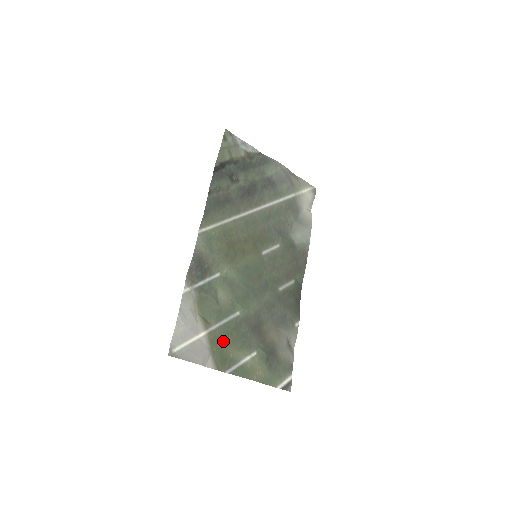
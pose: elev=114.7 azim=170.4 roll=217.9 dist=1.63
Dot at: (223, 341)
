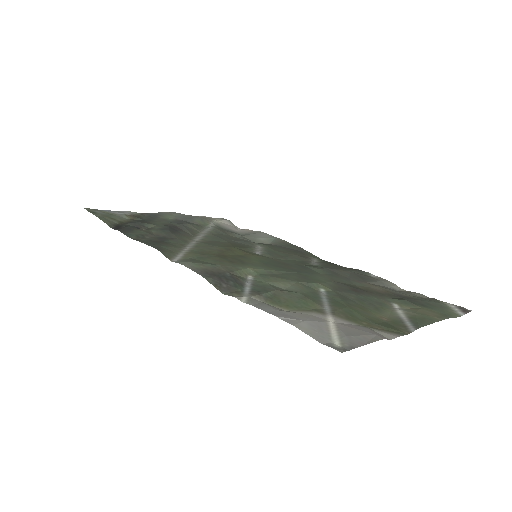
Dot at: (356, 313)
